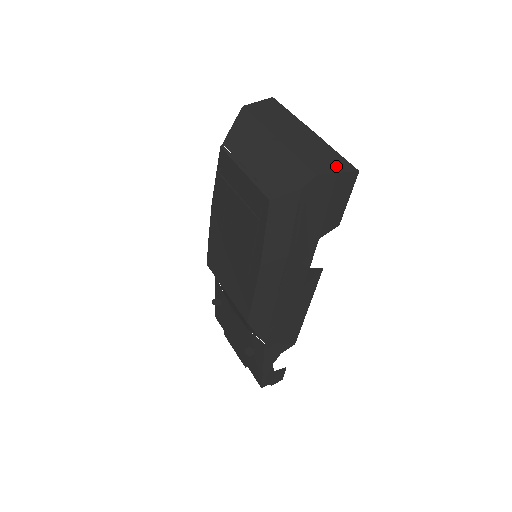
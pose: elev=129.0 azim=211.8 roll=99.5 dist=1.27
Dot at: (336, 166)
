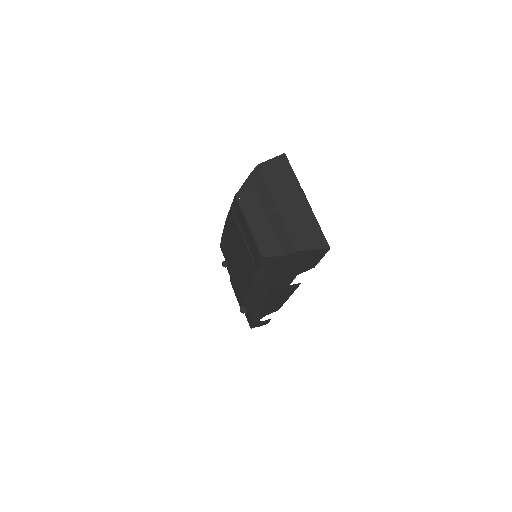
Dot at: (314, 242)
